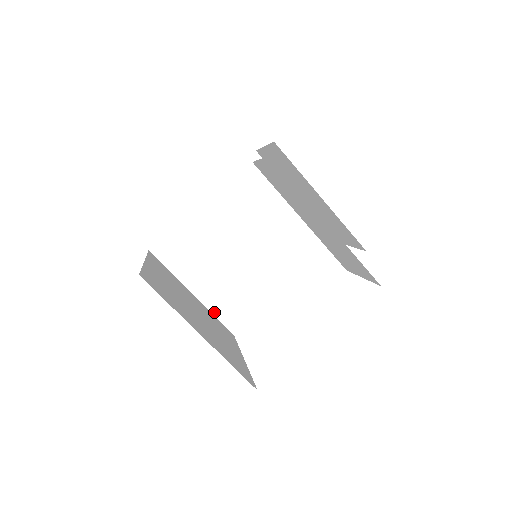
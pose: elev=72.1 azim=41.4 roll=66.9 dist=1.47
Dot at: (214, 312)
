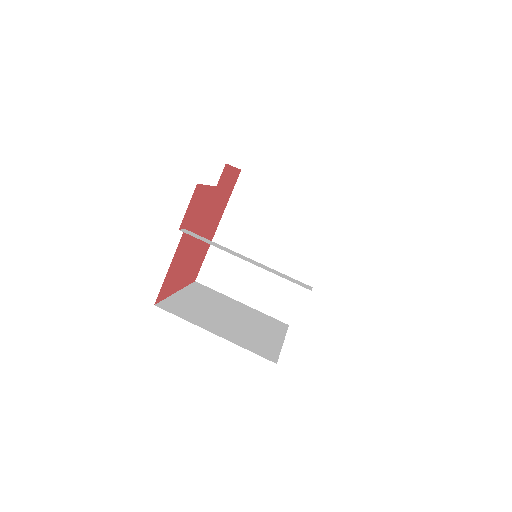
Dot at: (264, 311)
